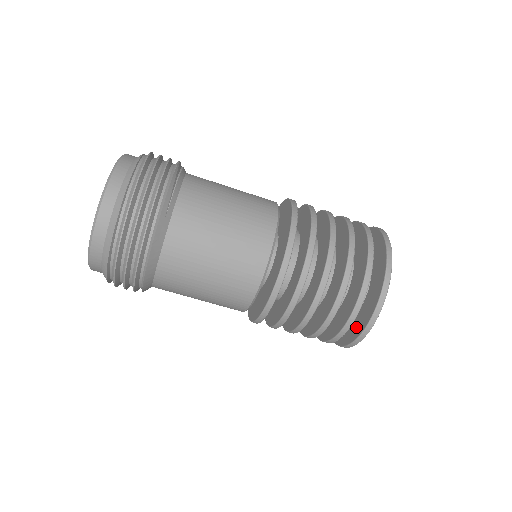
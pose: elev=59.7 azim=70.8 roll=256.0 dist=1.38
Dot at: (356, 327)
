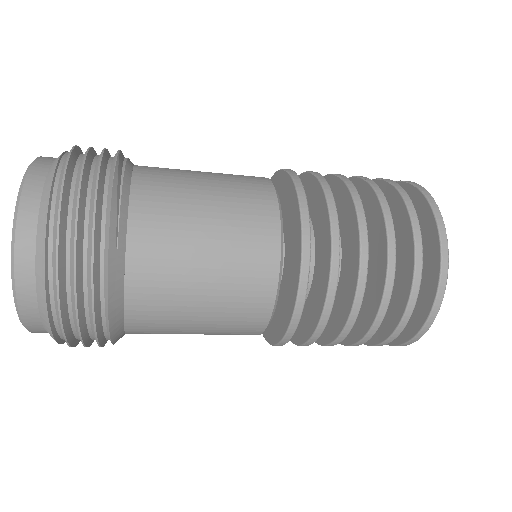
Dot at: occluded
